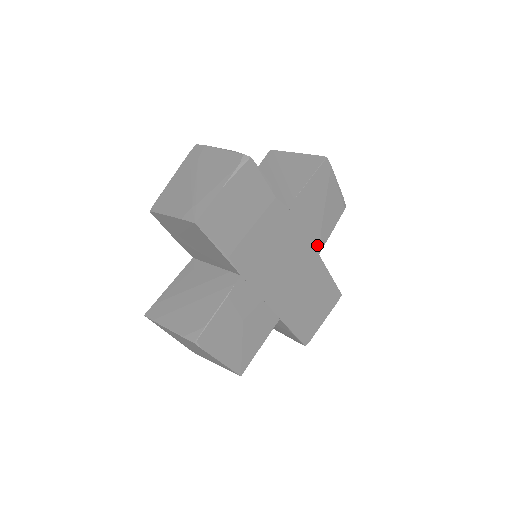
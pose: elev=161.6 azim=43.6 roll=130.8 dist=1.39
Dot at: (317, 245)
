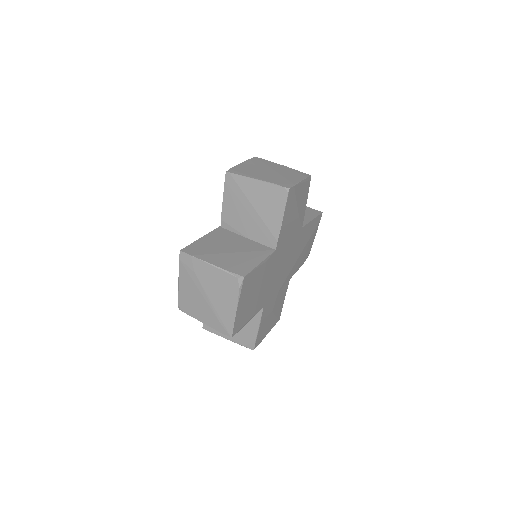
Dot at: (299, 227)
